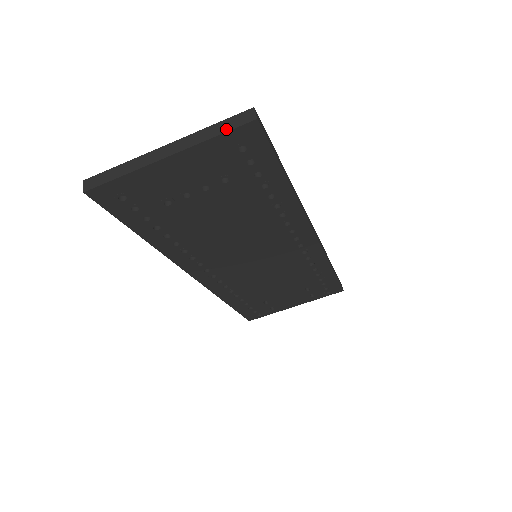
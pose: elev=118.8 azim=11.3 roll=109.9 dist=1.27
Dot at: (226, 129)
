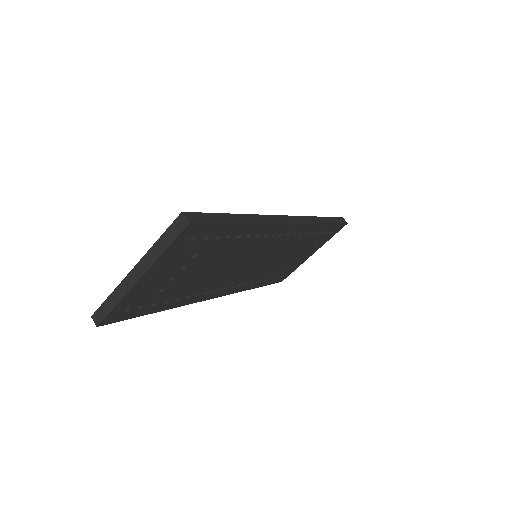
Dot at: (171, 240)
